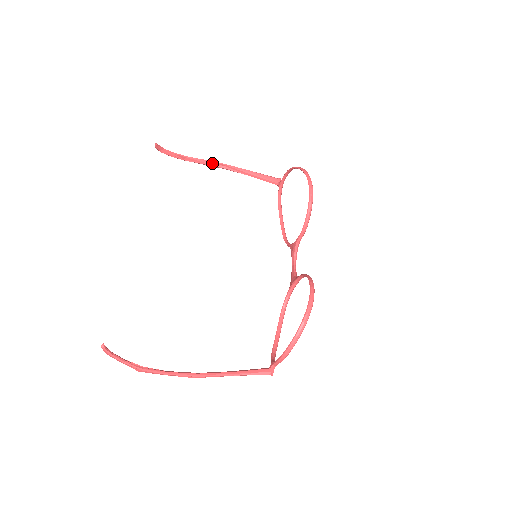
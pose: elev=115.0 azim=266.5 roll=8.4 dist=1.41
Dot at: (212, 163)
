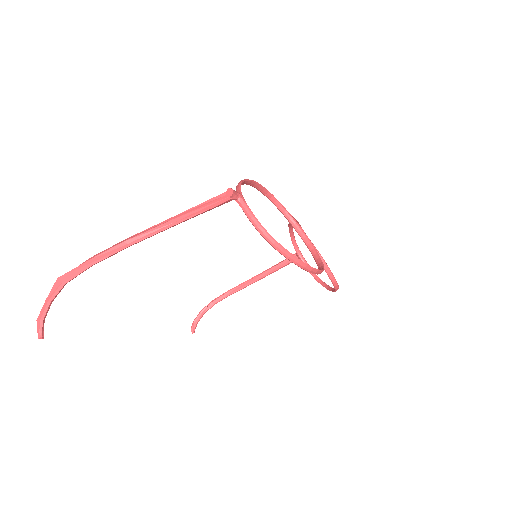
Dot at: (107, 257)
